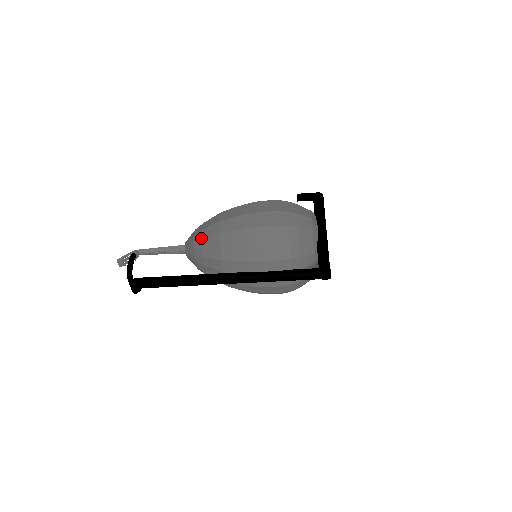
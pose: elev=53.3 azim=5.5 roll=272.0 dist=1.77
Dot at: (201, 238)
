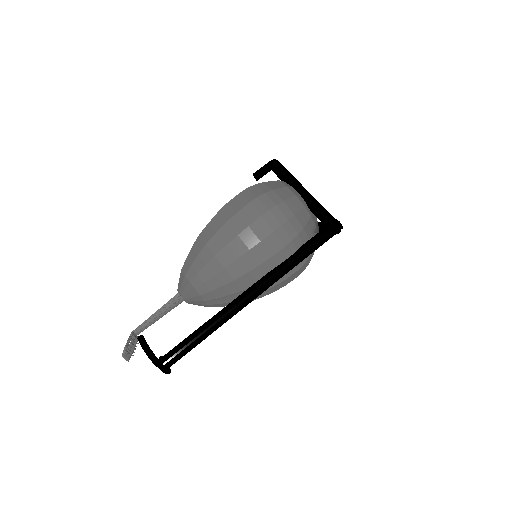
Dot at: (196, 274)
